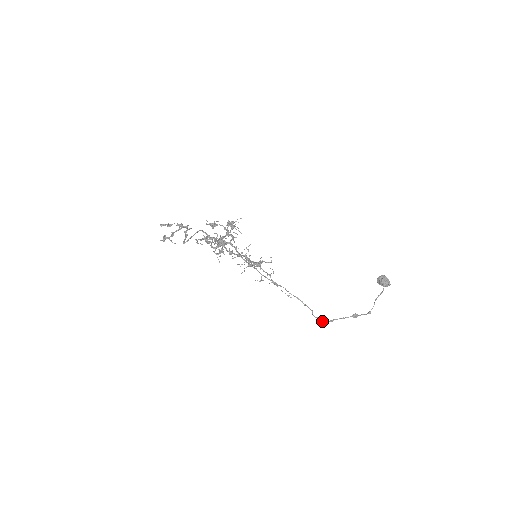
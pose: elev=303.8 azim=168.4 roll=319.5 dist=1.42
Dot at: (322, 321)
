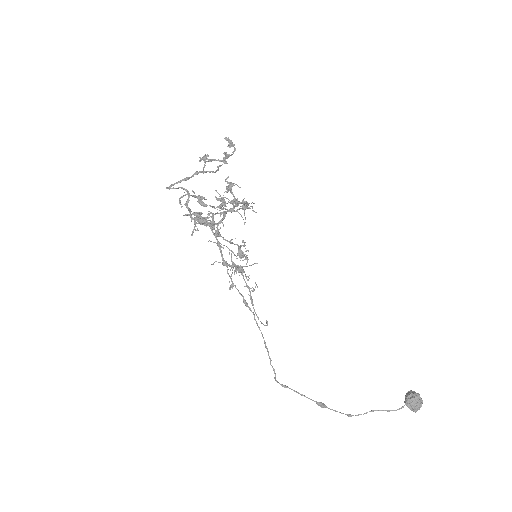
Dot at: (274, 377)
